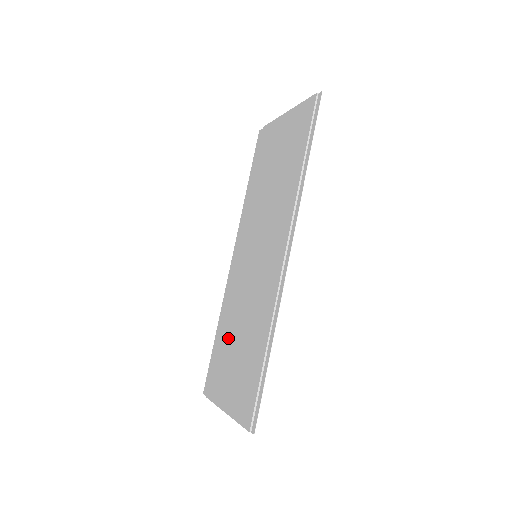
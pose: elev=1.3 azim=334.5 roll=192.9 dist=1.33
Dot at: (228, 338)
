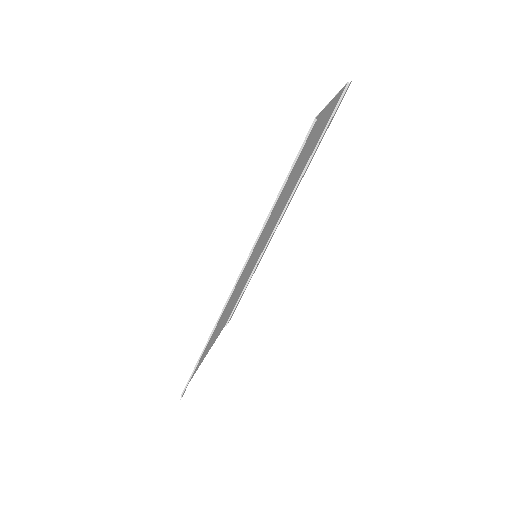
Dot at: (234, 302)
